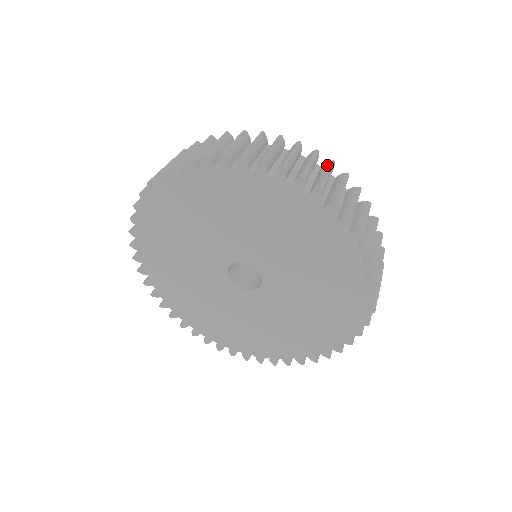
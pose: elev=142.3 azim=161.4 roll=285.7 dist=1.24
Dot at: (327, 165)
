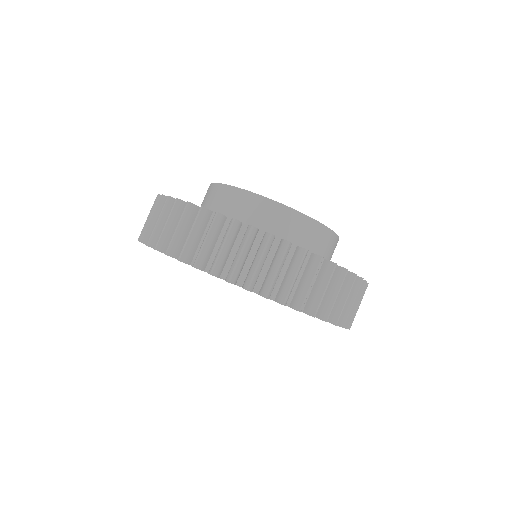
Dot at: occluded
